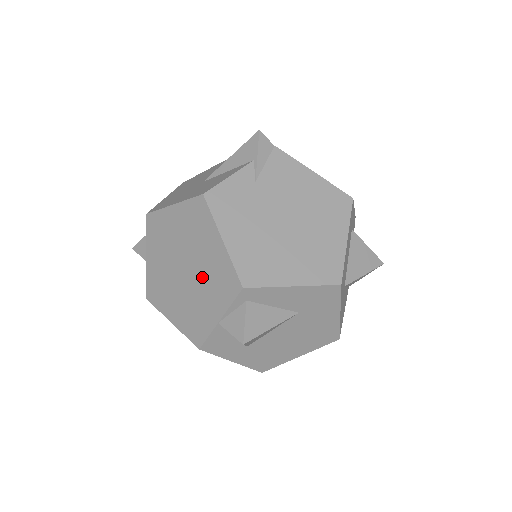
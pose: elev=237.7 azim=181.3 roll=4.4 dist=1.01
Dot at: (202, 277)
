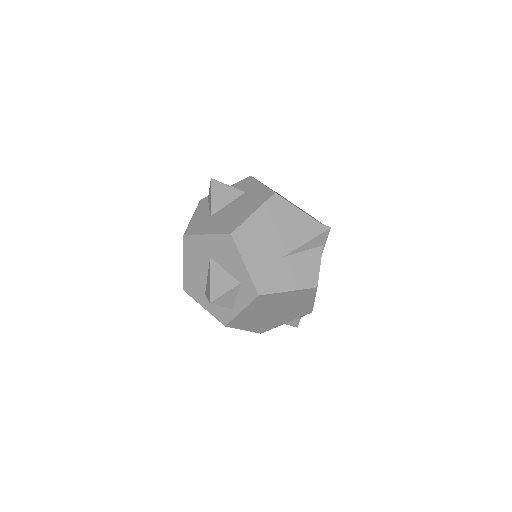
Dot at: (287, 313)
